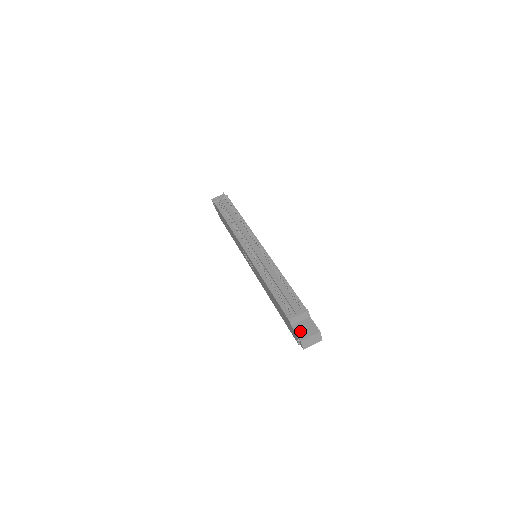
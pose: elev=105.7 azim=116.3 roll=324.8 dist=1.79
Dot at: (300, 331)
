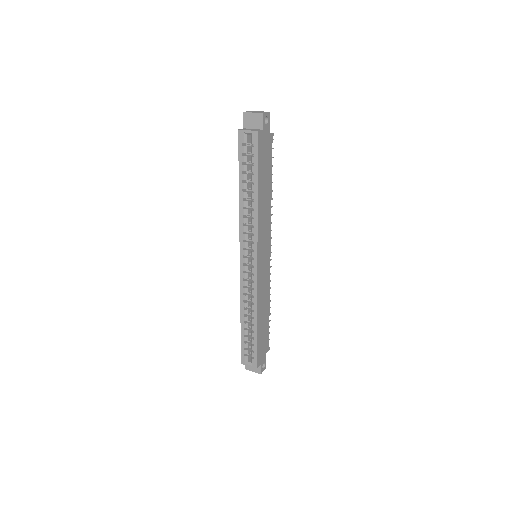
Dot at: occluded
